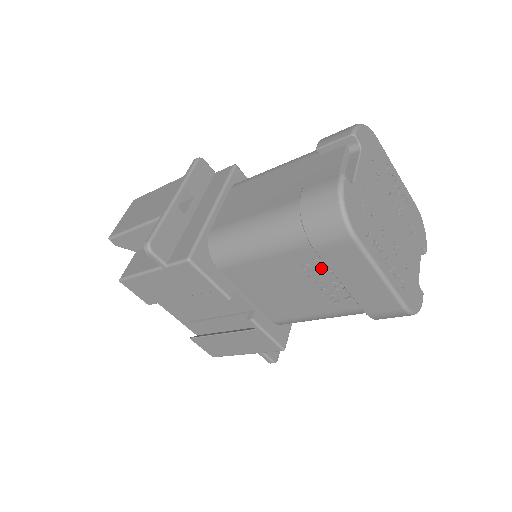
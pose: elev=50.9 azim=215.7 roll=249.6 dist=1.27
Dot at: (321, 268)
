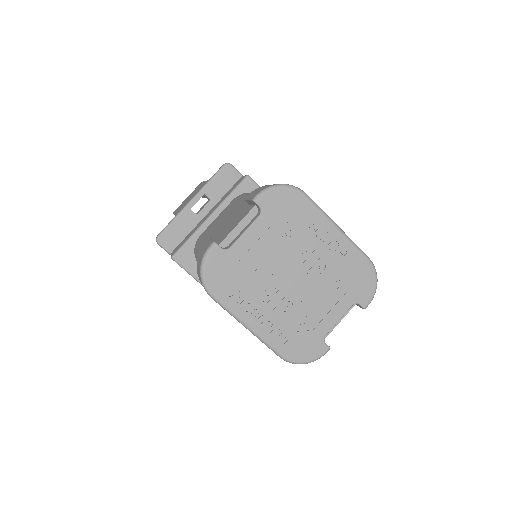
Dot at: occluded
